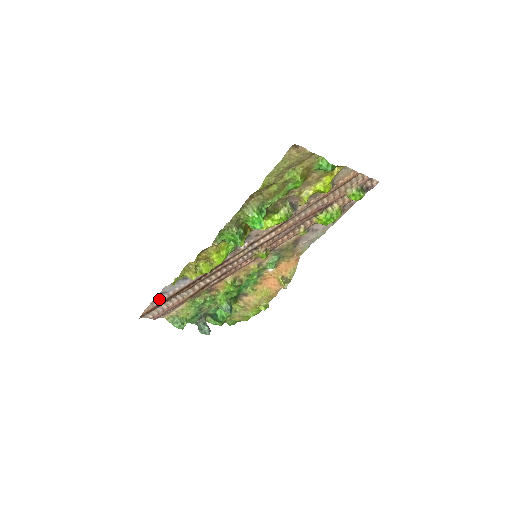
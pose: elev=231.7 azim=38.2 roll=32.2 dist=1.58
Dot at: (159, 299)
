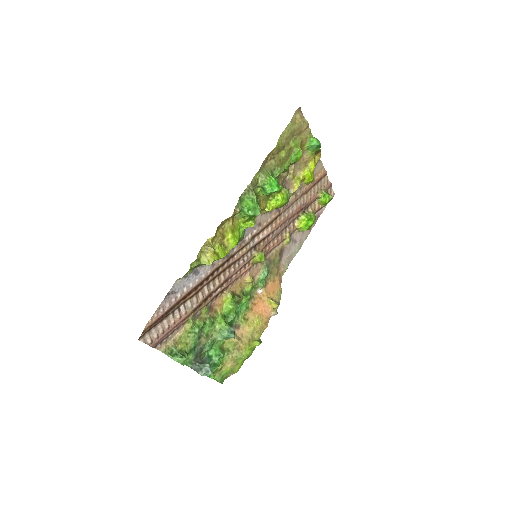
Dot at: (165, 305)
